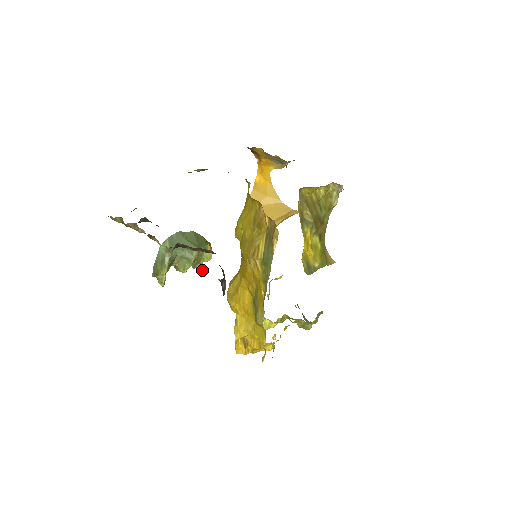
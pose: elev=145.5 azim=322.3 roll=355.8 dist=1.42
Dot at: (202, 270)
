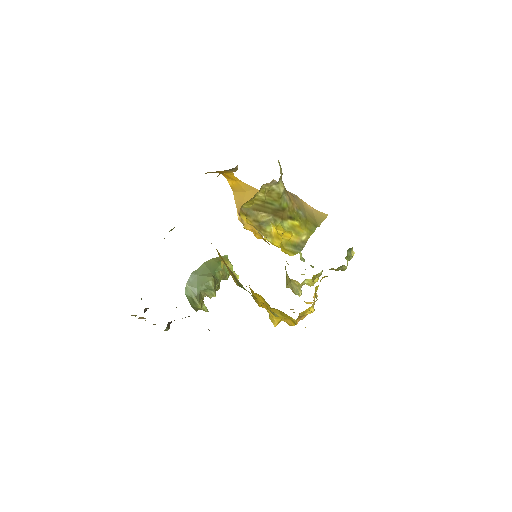
Dot at: occluded
